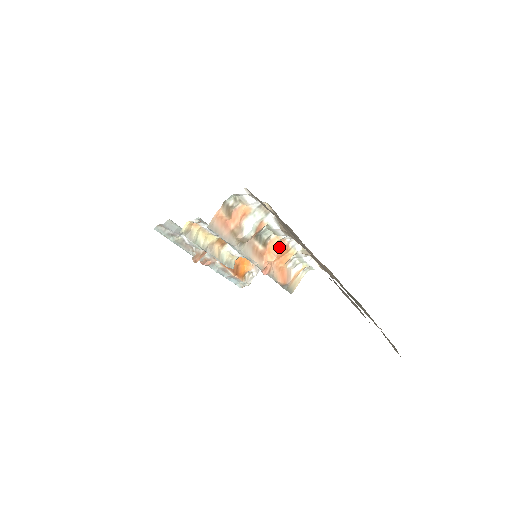
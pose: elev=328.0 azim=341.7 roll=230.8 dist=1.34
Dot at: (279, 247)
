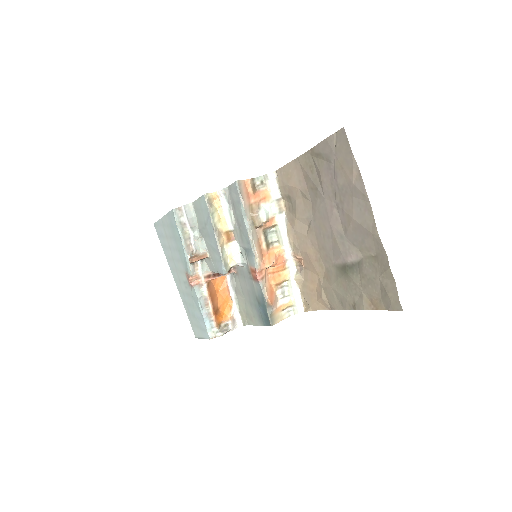
Dot at: (277, 259)
